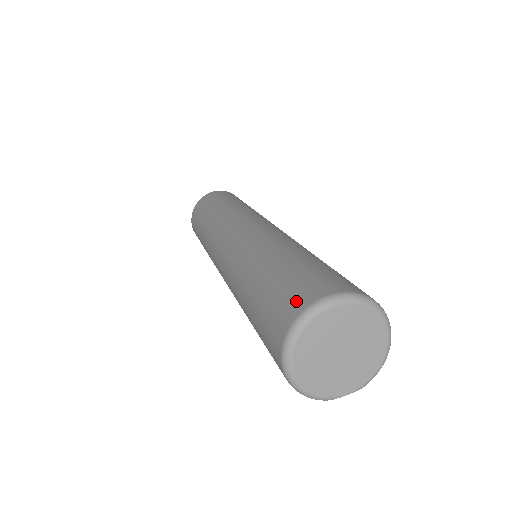
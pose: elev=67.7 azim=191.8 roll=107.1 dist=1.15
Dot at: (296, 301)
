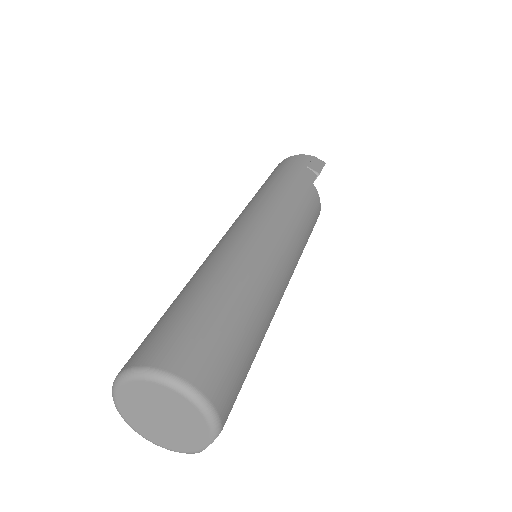
Dot at: occluded
